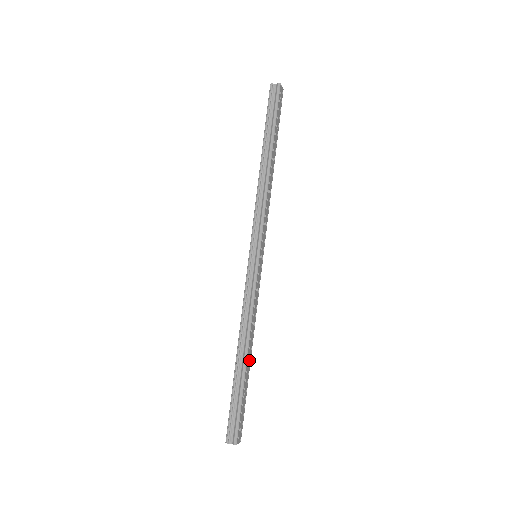
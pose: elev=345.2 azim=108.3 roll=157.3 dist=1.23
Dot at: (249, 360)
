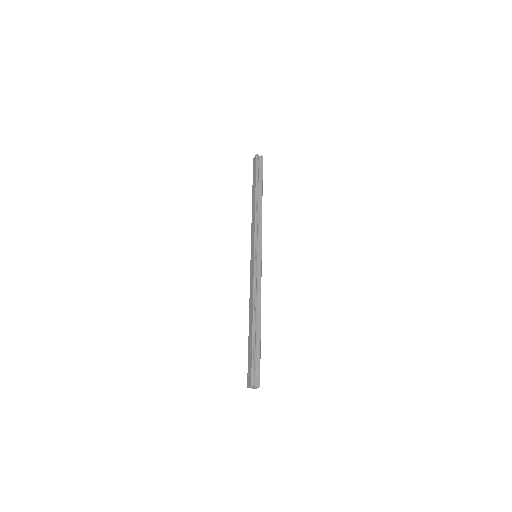
Dot at: occluded
